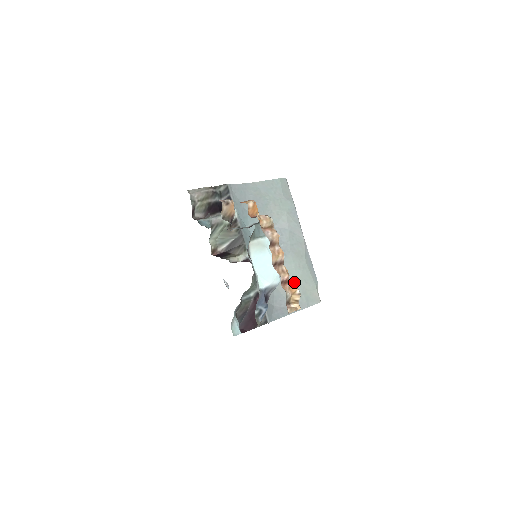
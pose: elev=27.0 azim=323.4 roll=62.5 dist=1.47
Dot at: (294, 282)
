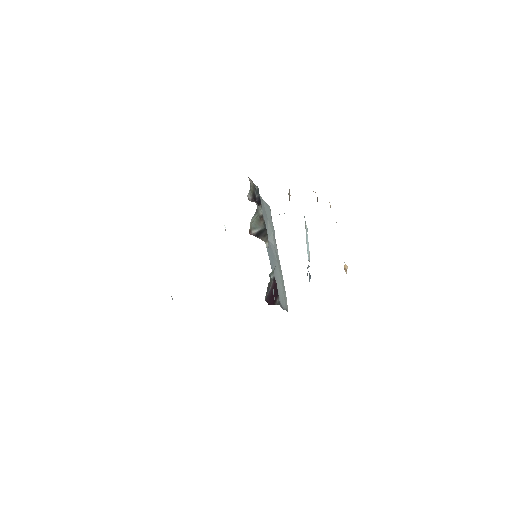
Dot at: (281, 286)
